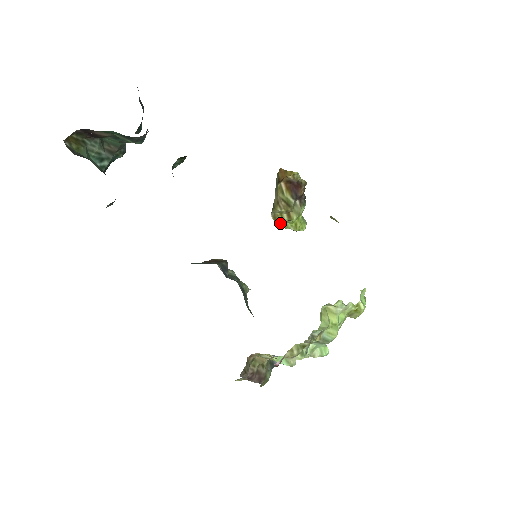
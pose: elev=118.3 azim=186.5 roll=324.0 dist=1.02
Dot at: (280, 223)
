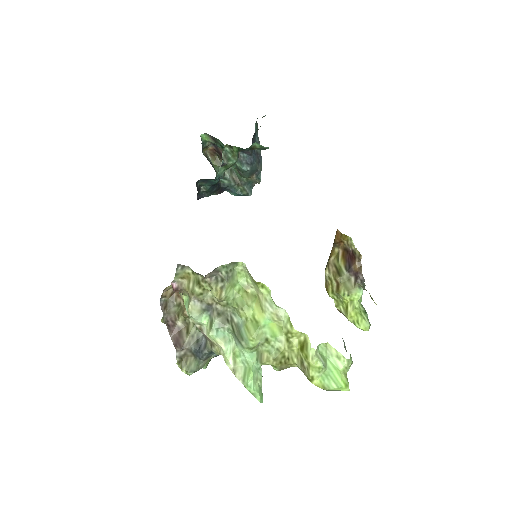
Dot at: (329, 294)
